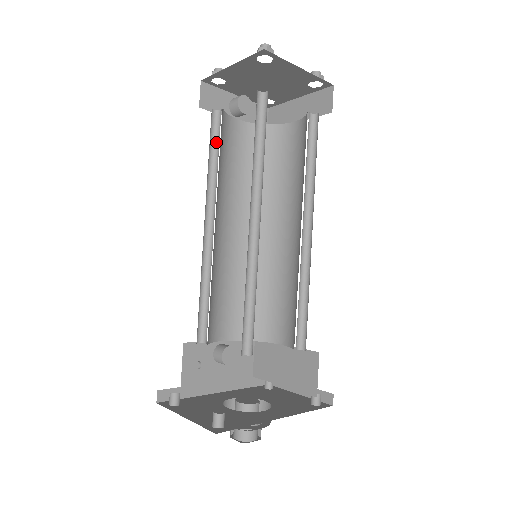
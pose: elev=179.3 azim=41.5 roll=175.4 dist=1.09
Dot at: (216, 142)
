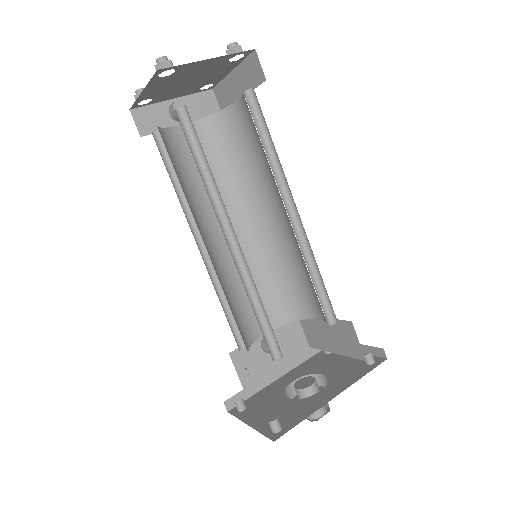
Dot at: occluded
